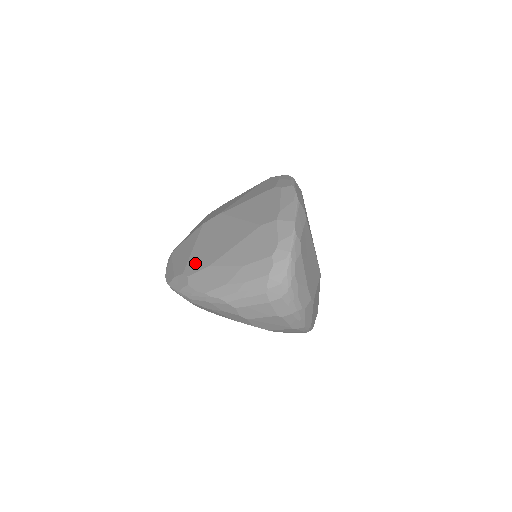
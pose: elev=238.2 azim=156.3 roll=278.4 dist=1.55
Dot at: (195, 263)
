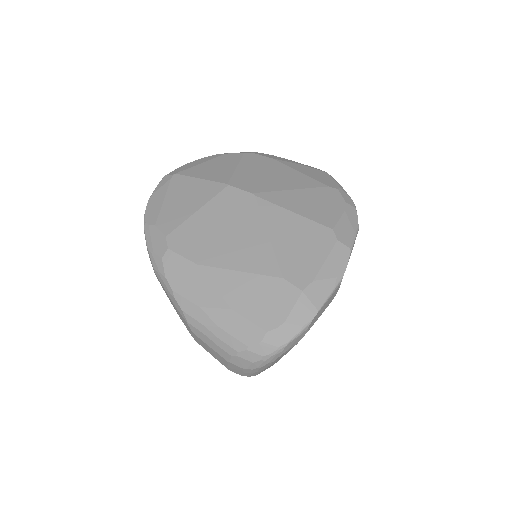
Dot at: (186, 239)
